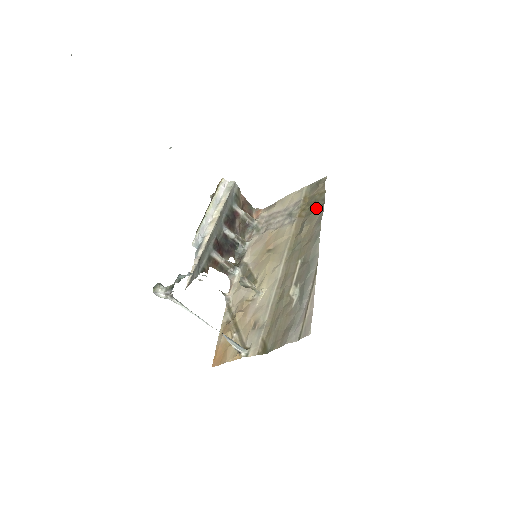
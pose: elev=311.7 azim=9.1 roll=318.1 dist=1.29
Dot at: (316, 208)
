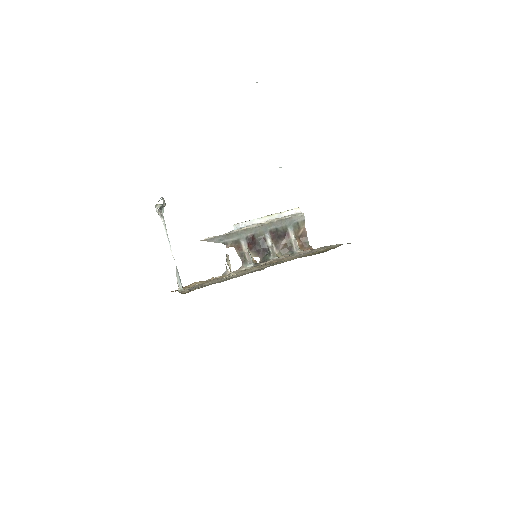
Dot at: (317, 253)
